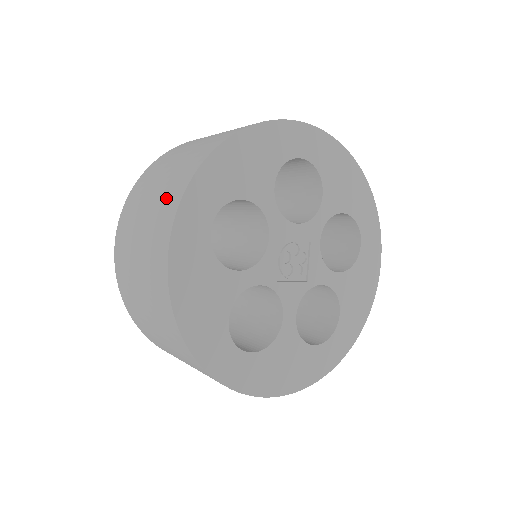
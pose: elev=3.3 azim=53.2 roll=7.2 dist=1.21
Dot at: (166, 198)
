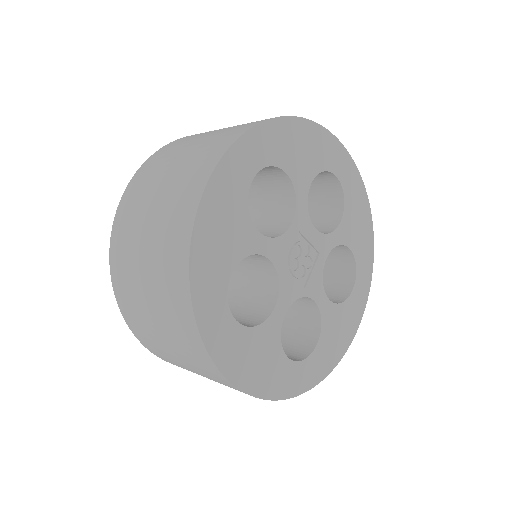
Dot at: (222, 136)
